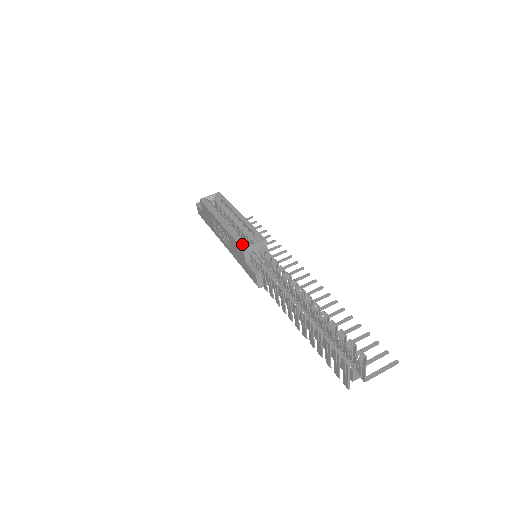
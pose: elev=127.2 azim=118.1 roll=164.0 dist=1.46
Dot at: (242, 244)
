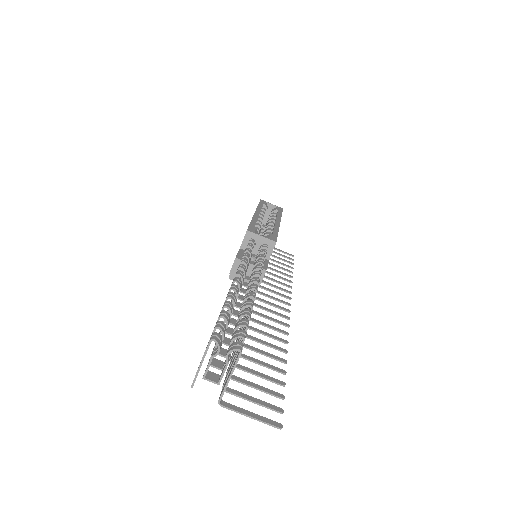
Dot at: (251, 228)
